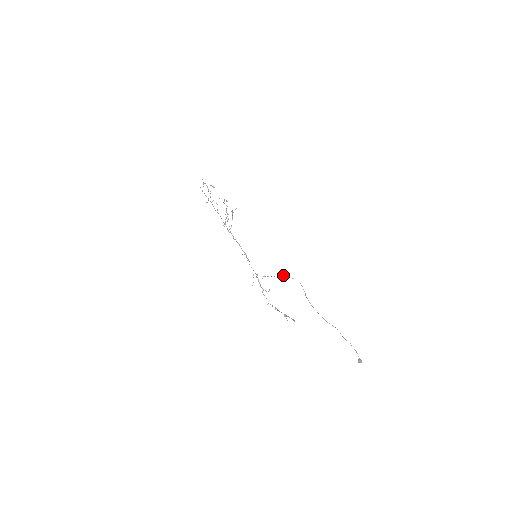
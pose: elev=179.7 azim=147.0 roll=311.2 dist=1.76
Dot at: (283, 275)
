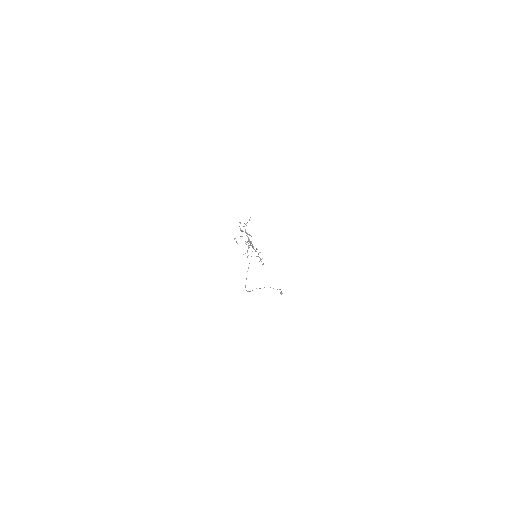
Dot at: occluded
